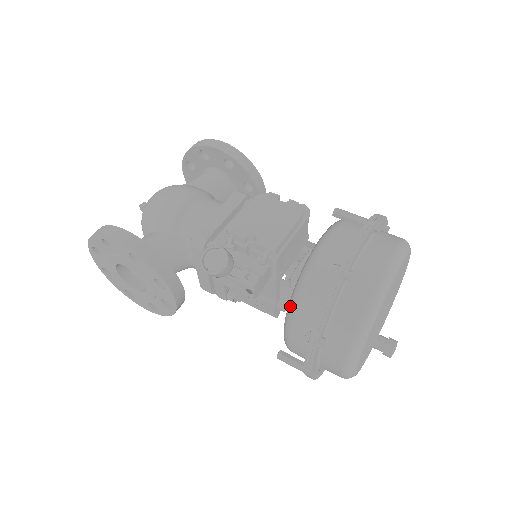
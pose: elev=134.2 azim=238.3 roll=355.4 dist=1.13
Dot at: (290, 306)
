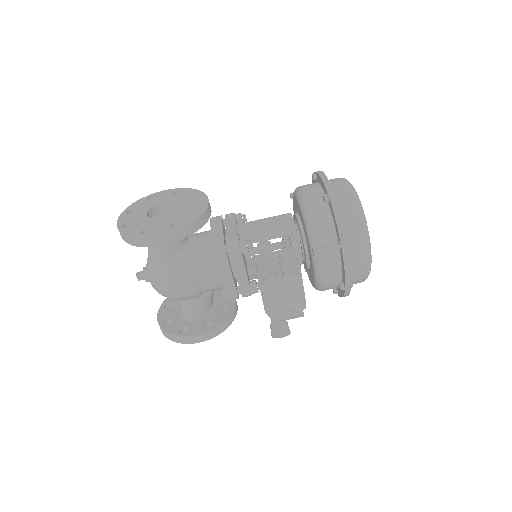
Dot at: occluded
